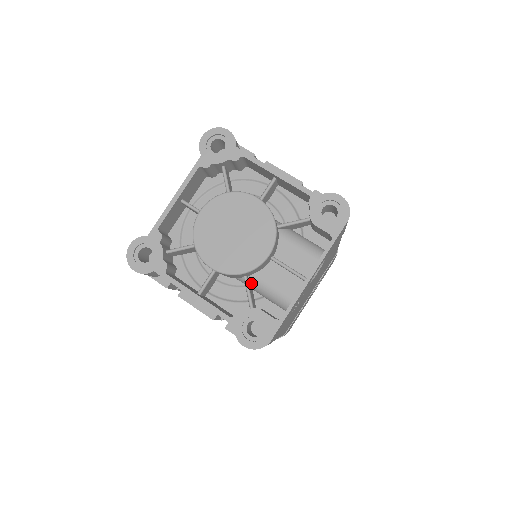
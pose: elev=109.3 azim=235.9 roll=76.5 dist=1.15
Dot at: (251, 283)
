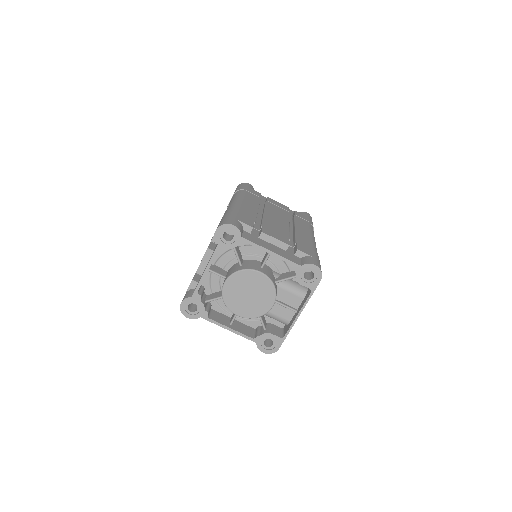
Dot at: occluded
